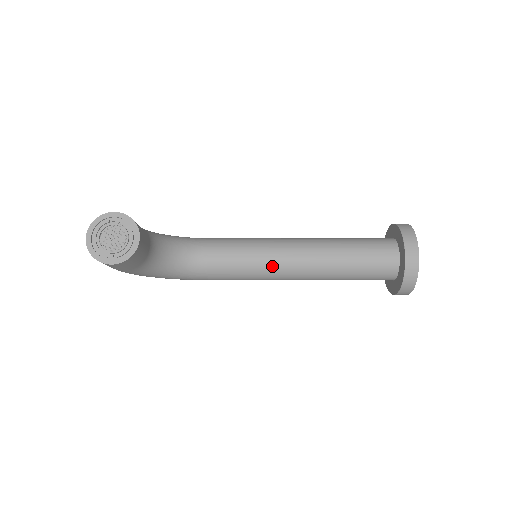
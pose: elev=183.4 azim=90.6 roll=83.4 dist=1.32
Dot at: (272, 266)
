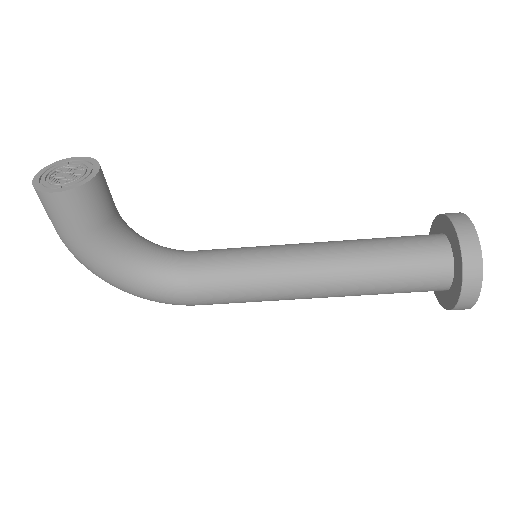
Dot at: (277, 264)
